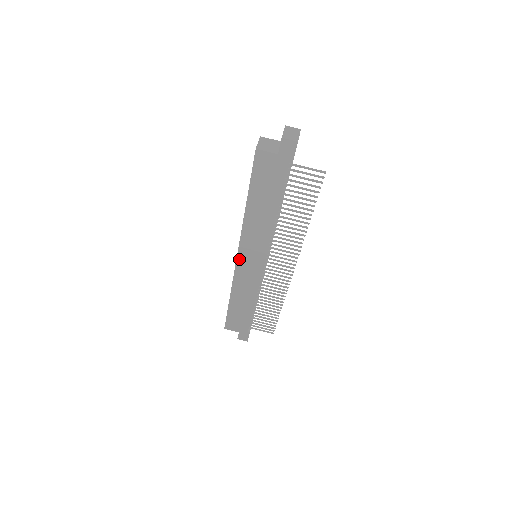
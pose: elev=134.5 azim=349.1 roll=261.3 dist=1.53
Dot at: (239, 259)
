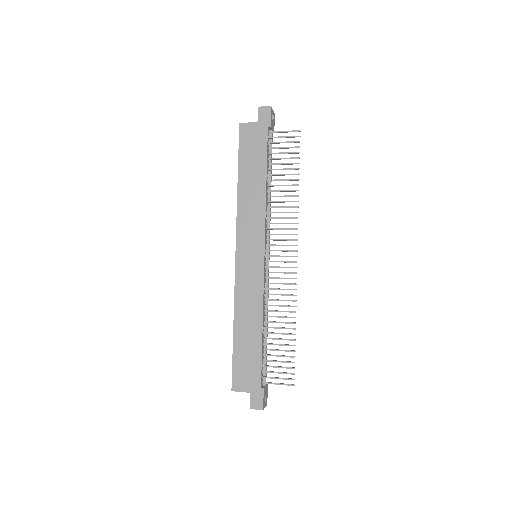
Dot at: (238, 257)
